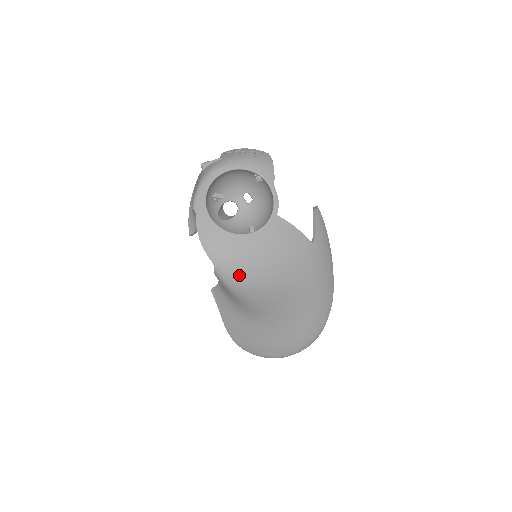
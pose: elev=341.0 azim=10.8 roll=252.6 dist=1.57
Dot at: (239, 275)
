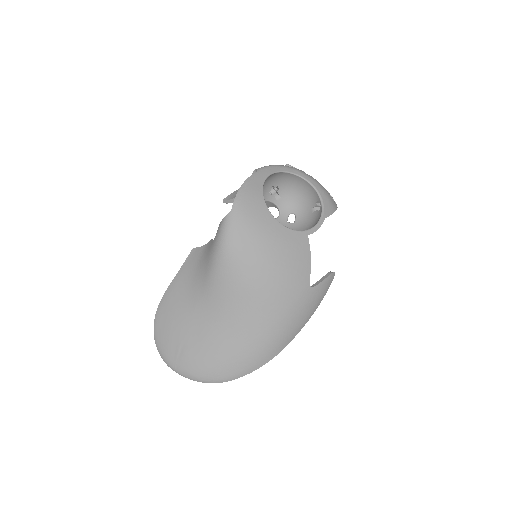
Dot at: (239, 238)
